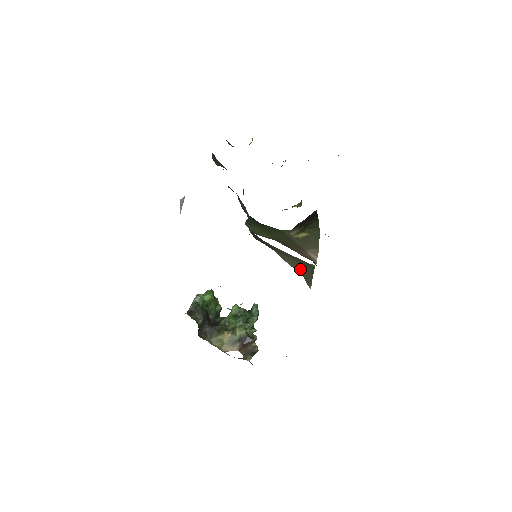
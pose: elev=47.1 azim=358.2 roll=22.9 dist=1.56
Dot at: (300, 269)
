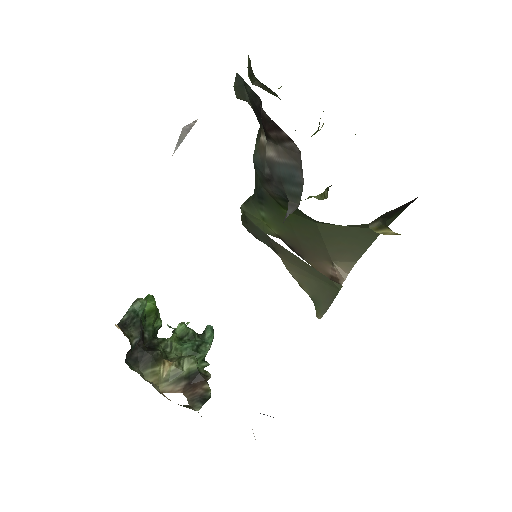
Dot at: (312, 288)
